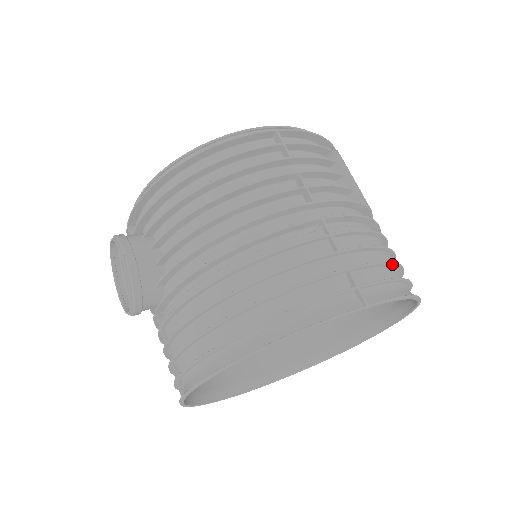
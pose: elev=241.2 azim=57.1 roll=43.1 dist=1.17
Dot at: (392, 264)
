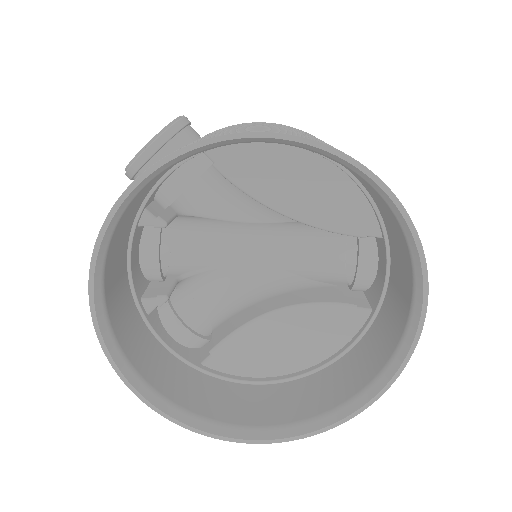
Dot at: occluded
